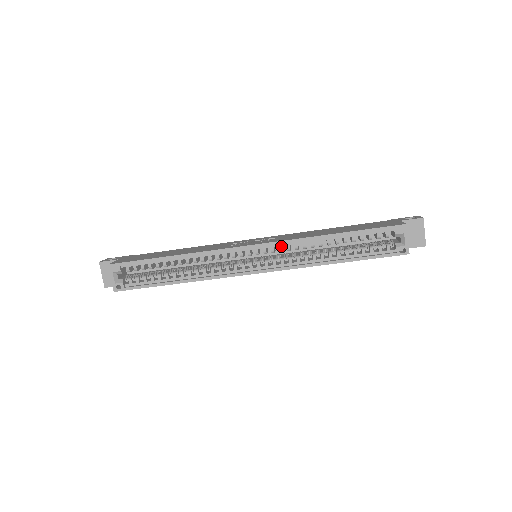
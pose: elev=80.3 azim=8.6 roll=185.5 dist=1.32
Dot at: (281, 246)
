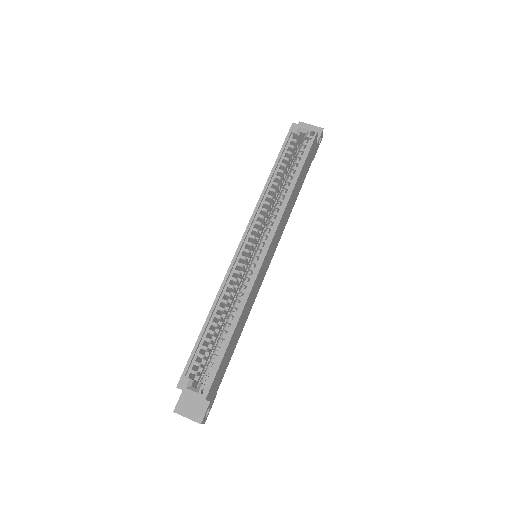
Dot at: (256, 221)
